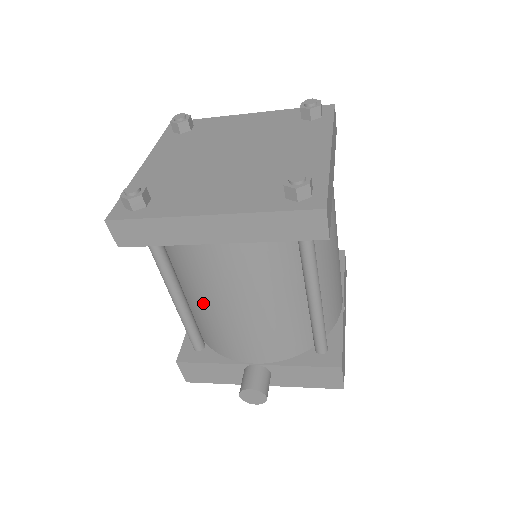
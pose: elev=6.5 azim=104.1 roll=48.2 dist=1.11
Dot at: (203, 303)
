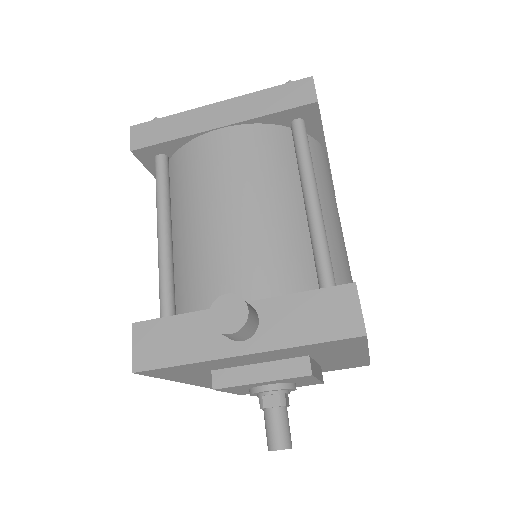
Dot at: (191, 220)
